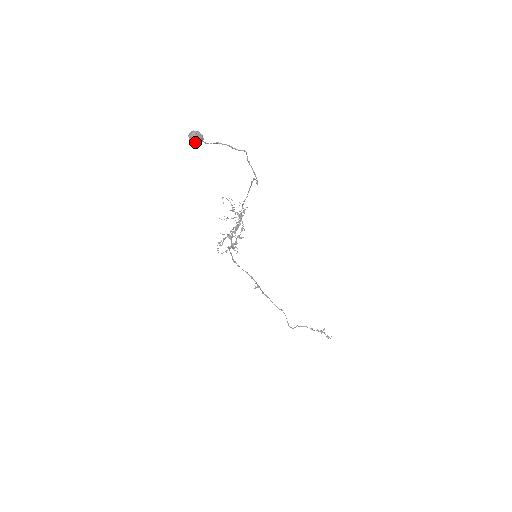
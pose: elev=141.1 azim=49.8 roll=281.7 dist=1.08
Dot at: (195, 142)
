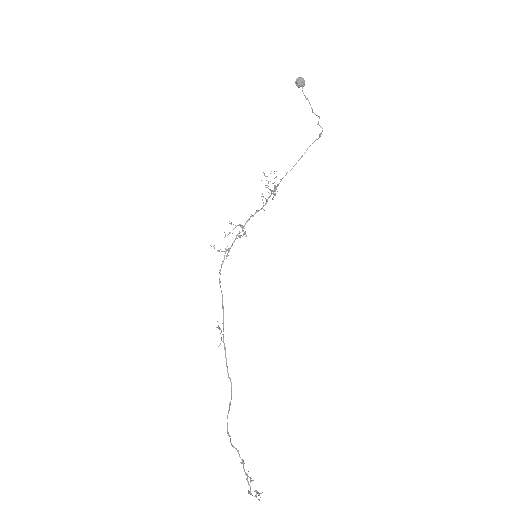
Dot at: (300, 81)
